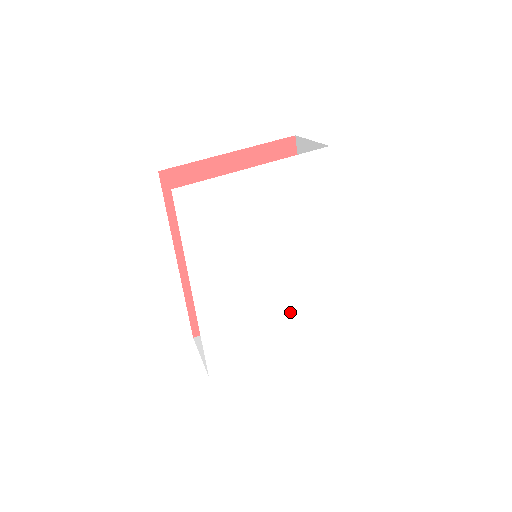
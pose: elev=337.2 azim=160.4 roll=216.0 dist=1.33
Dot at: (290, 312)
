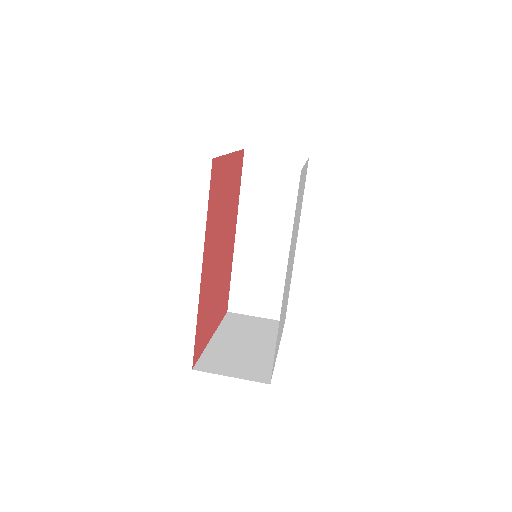
Dot at: occluded
